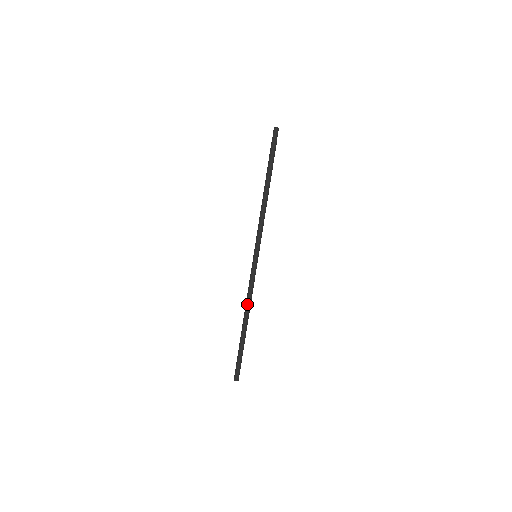
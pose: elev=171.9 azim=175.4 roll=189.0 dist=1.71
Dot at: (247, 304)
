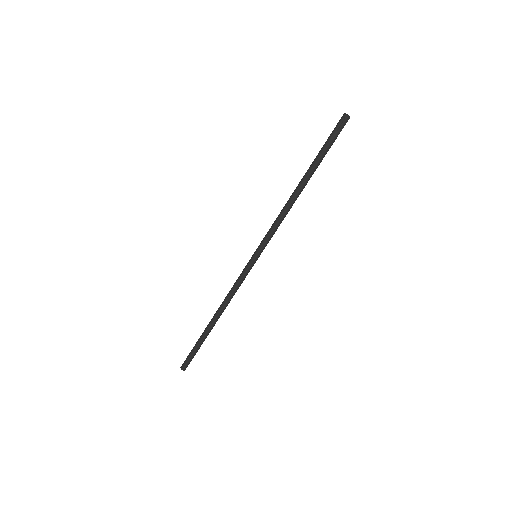
Dot at: occluded
